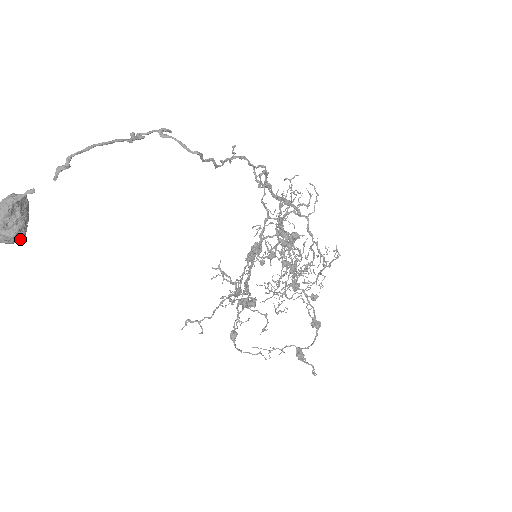
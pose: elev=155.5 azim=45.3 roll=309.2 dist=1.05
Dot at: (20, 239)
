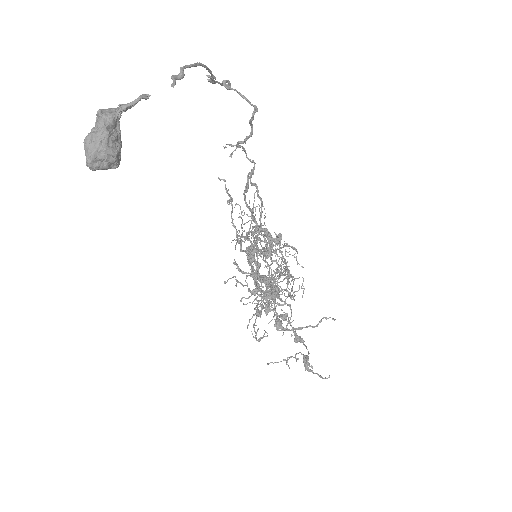
Dot at: (117, 162)
